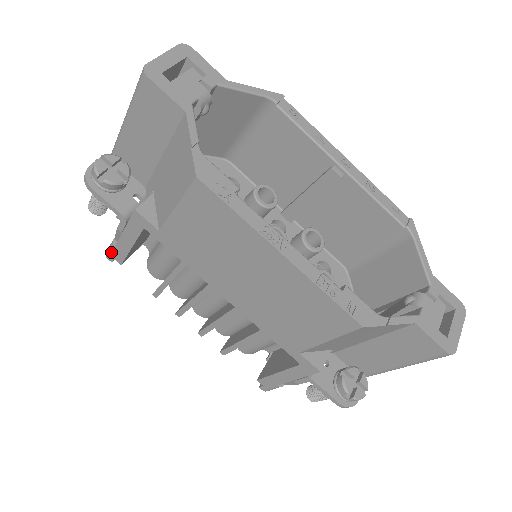
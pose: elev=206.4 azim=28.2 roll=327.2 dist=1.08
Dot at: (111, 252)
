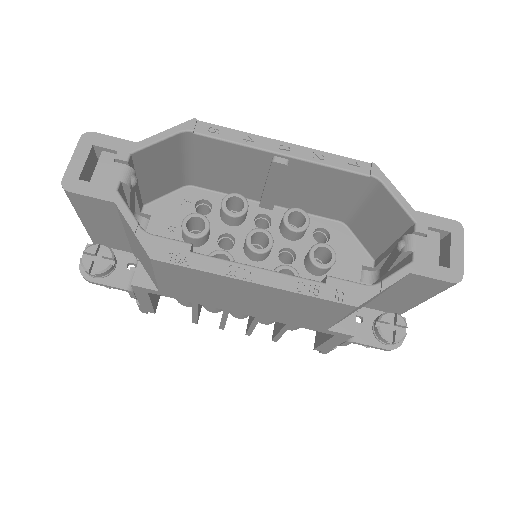
Dot at: (141, 309)
